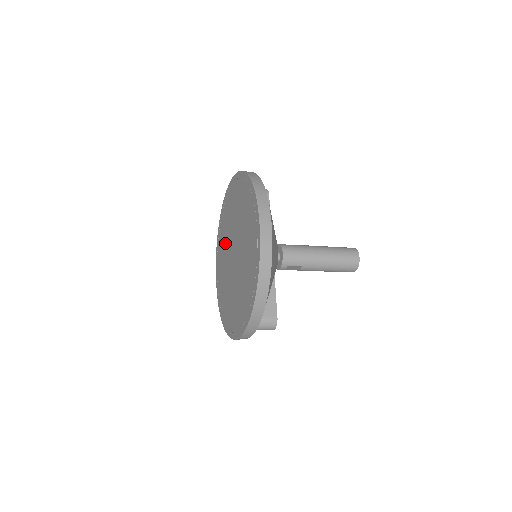
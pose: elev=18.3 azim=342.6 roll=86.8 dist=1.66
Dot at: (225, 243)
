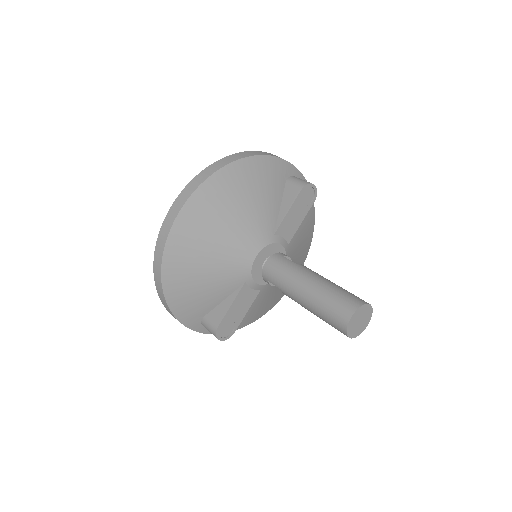
Dot at: occluded
